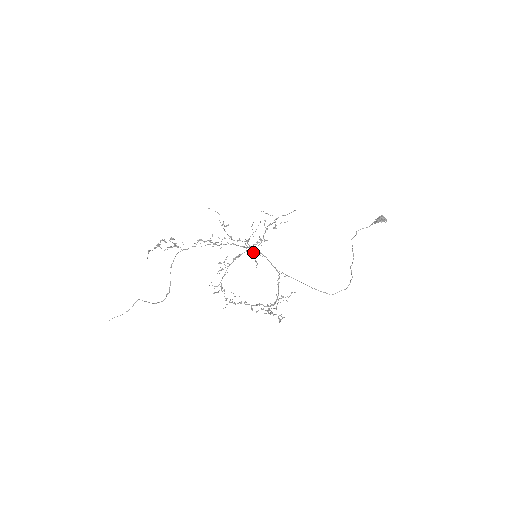
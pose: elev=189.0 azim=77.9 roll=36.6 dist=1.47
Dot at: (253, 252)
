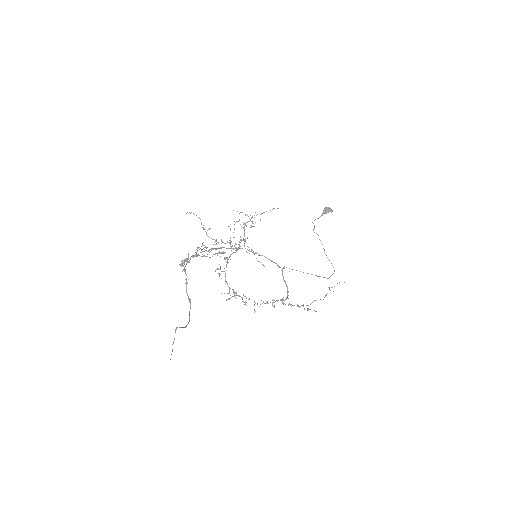
Dot at: occluded
